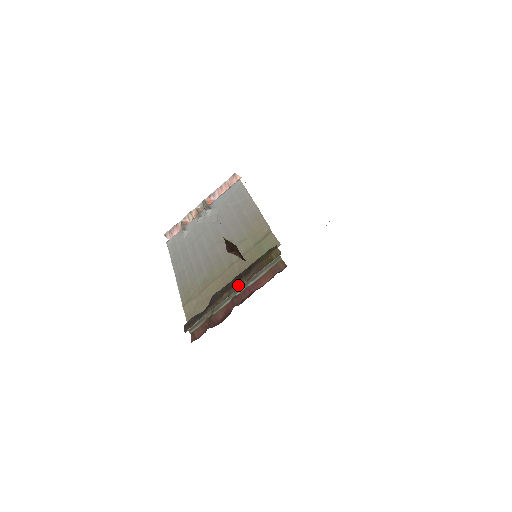
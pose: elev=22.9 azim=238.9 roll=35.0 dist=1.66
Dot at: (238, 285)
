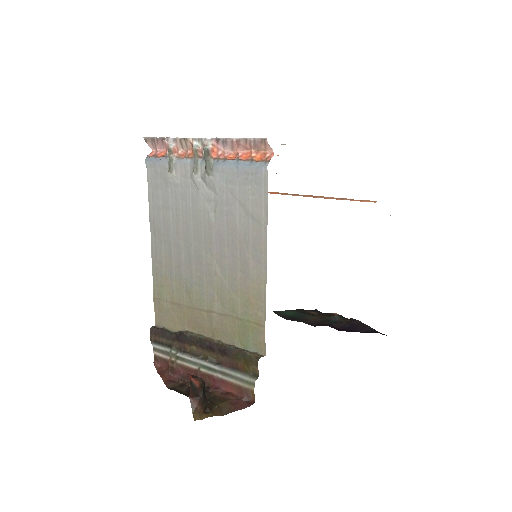
Dot at: (208, 354)
